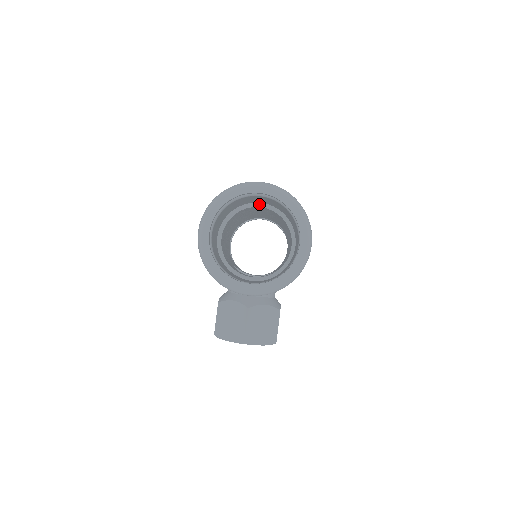
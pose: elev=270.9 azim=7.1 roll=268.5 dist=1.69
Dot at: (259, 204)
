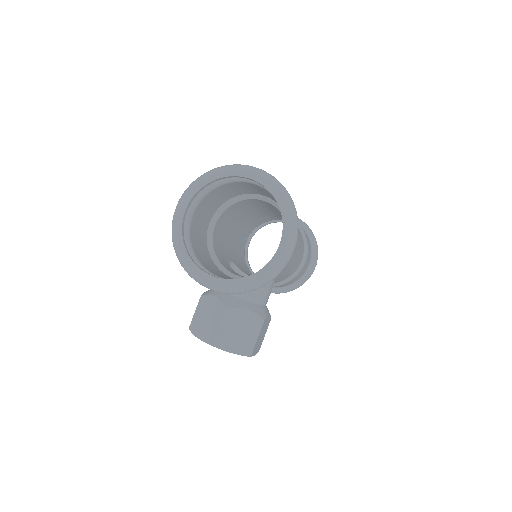
Dot at: (262, 197)
